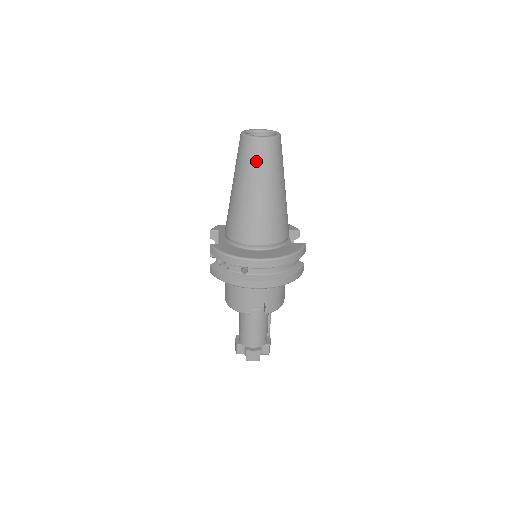
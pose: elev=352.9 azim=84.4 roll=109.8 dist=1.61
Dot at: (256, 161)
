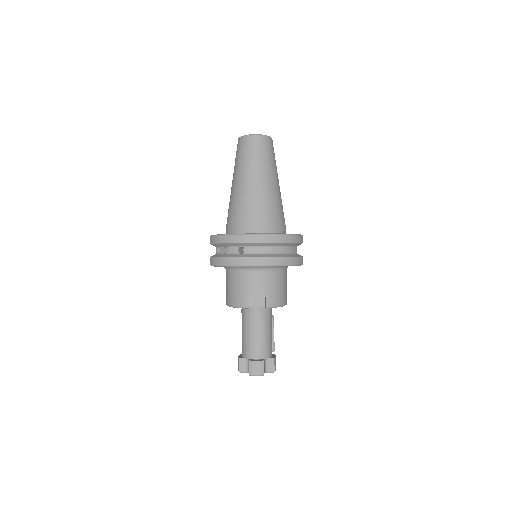
Dot at: (251, 154)
